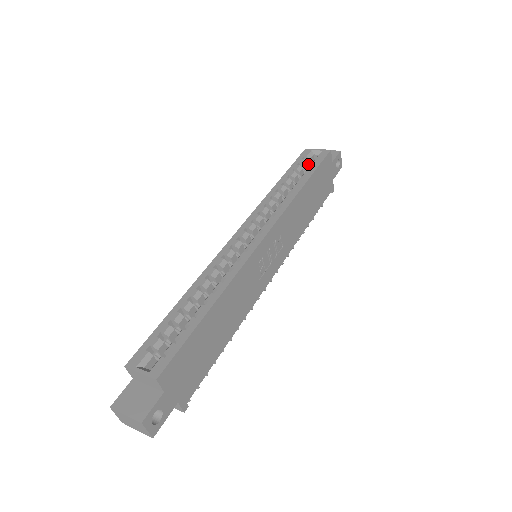
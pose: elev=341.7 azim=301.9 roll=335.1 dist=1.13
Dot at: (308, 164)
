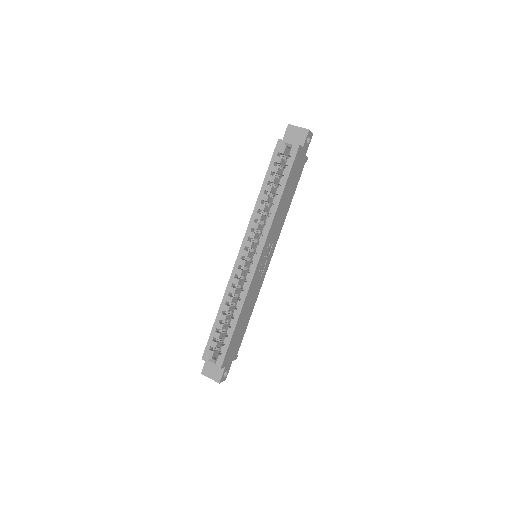
Dot at: (282, 157)
